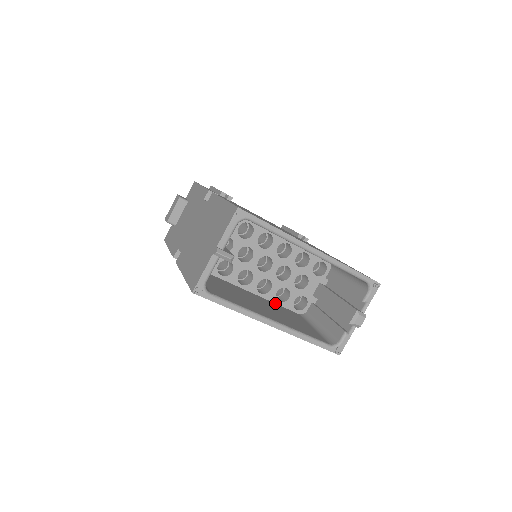
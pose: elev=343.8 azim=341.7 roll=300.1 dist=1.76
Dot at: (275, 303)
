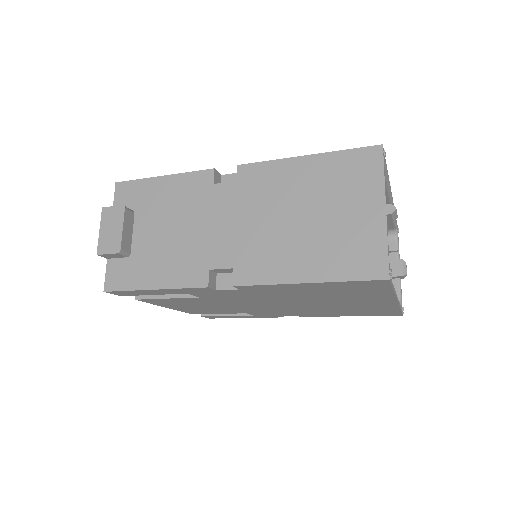
Dot at: occluded
